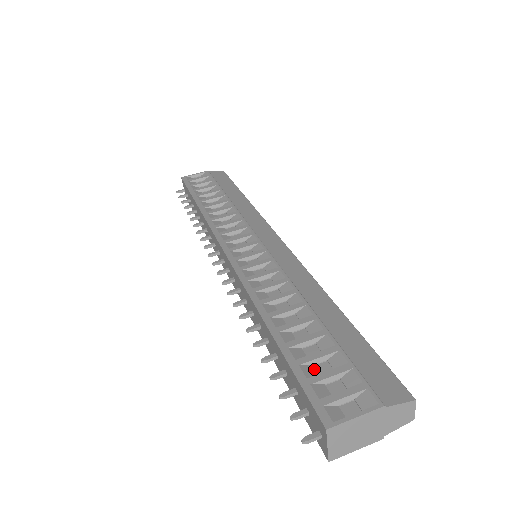
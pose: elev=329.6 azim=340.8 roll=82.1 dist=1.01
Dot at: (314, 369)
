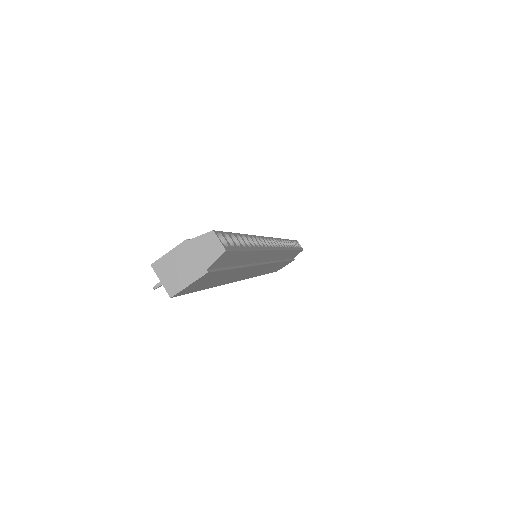
Dot at: occluded
